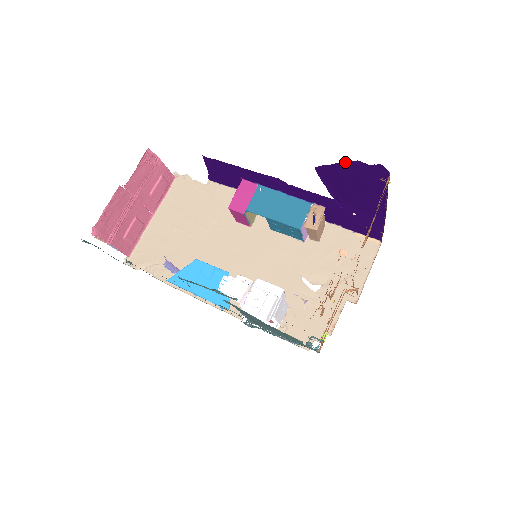
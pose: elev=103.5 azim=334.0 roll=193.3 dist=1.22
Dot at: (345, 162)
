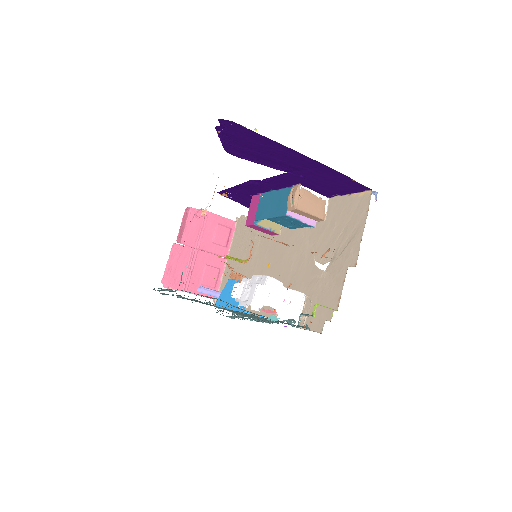
Dot at: (218, 135)
